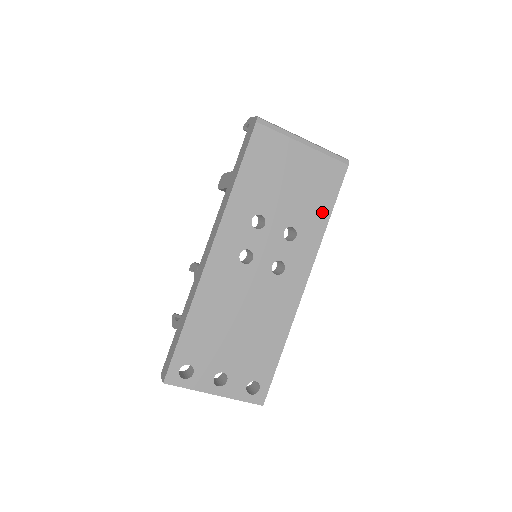
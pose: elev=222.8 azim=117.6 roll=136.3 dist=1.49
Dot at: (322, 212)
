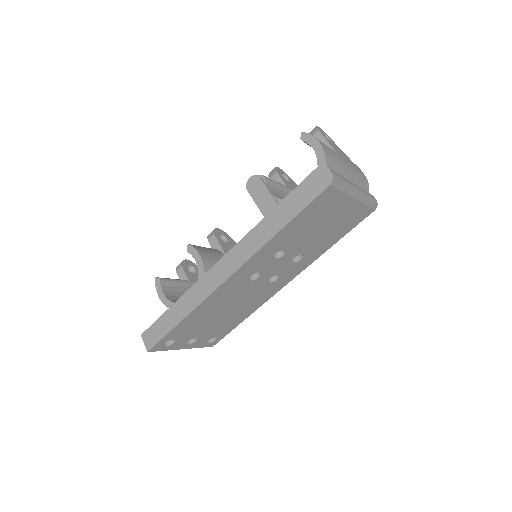
Dot at: (331, 242)
